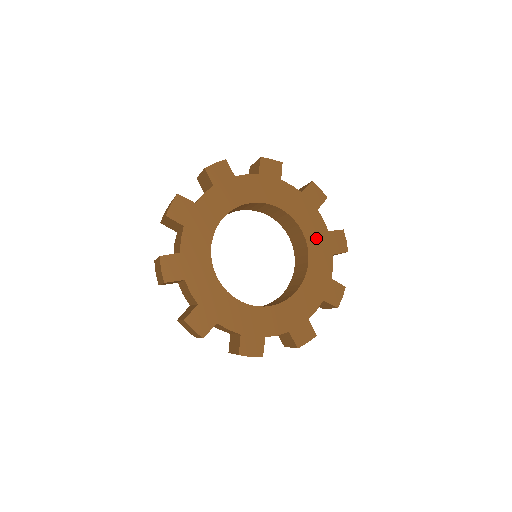
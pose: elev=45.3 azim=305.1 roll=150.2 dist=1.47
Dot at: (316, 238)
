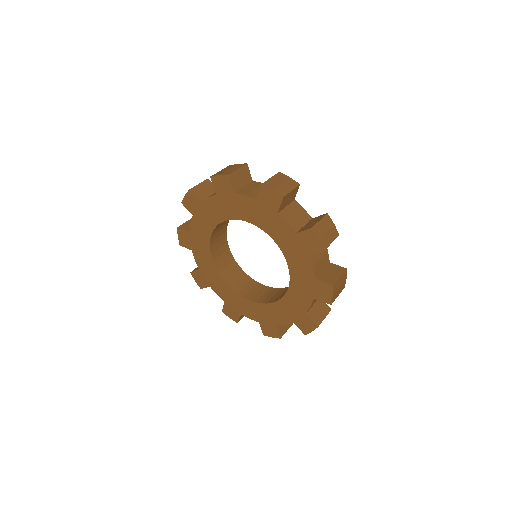
Dot at: (287, 242)
